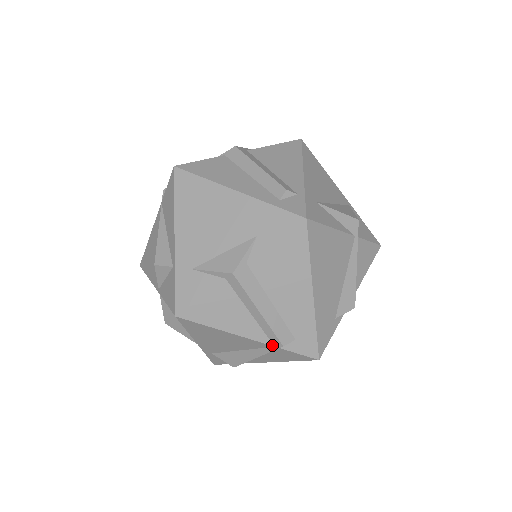
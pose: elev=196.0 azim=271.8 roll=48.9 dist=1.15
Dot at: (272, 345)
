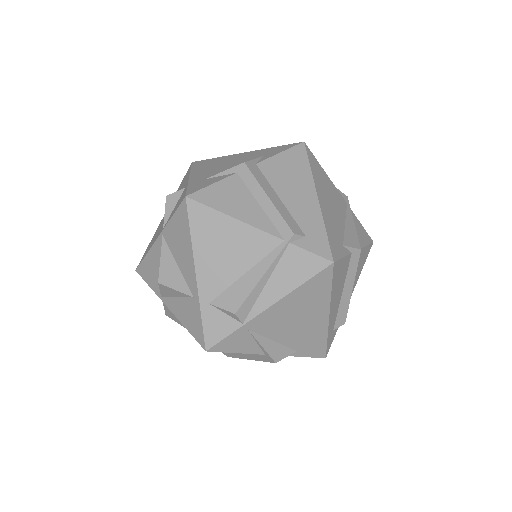
Dot at: (282, 239)
